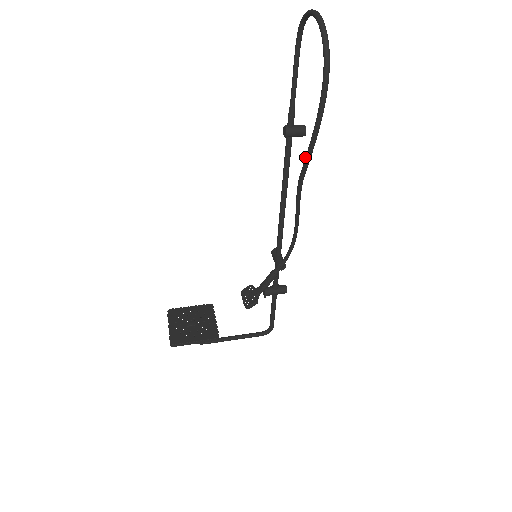
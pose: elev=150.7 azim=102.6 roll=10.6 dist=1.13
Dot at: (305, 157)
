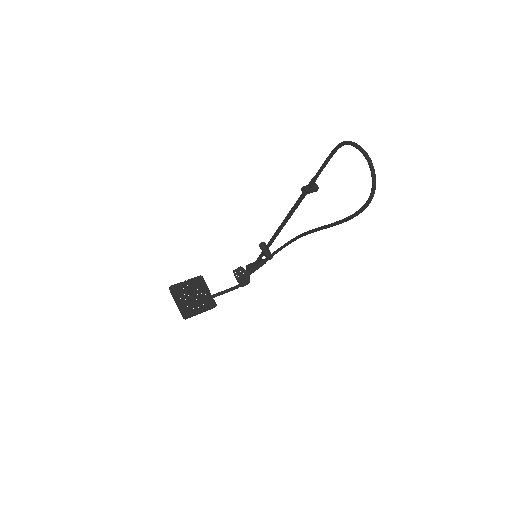
Dot at: (329, 225)
